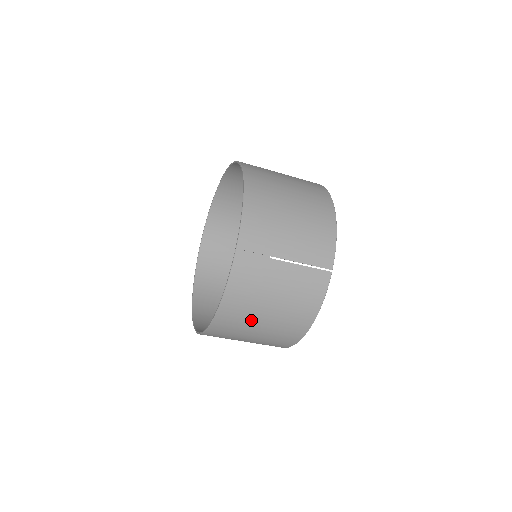
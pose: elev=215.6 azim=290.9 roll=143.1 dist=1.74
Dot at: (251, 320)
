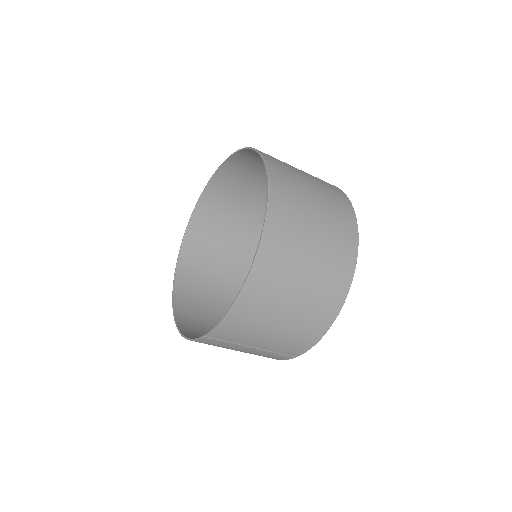
Dot at: occluded
